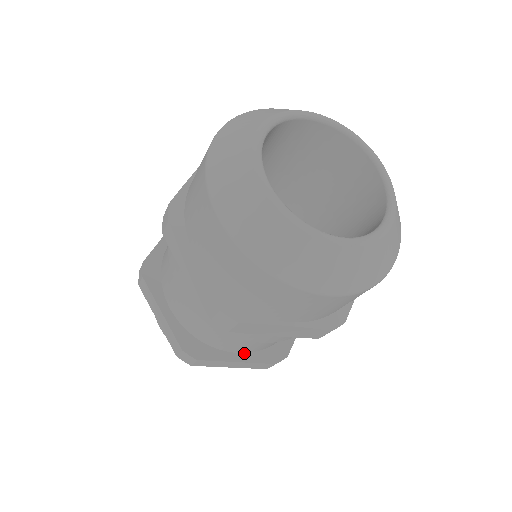
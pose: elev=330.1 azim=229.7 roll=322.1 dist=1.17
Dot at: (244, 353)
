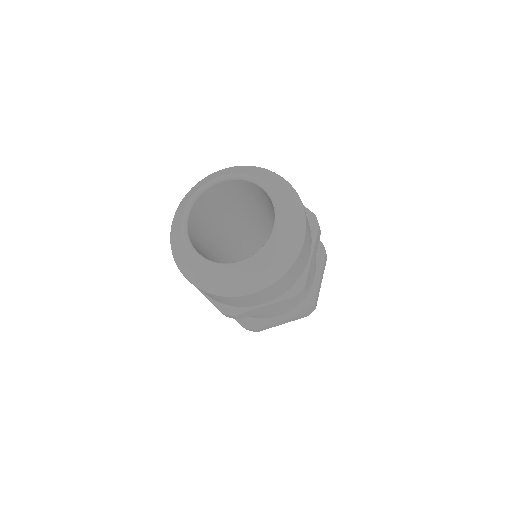
Dot at: (283, 314)
